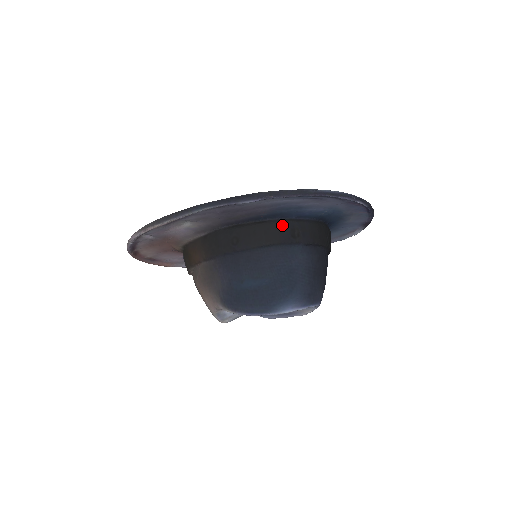
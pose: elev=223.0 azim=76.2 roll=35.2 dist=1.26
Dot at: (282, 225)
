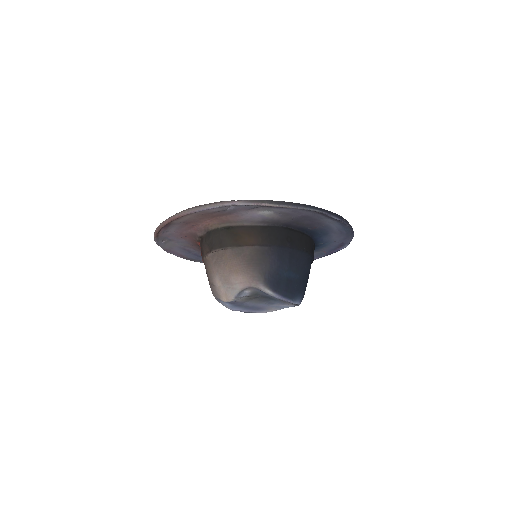
Dot at: (311, 241)
